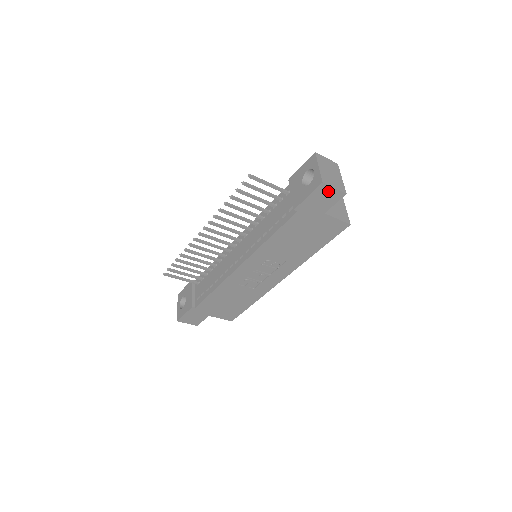
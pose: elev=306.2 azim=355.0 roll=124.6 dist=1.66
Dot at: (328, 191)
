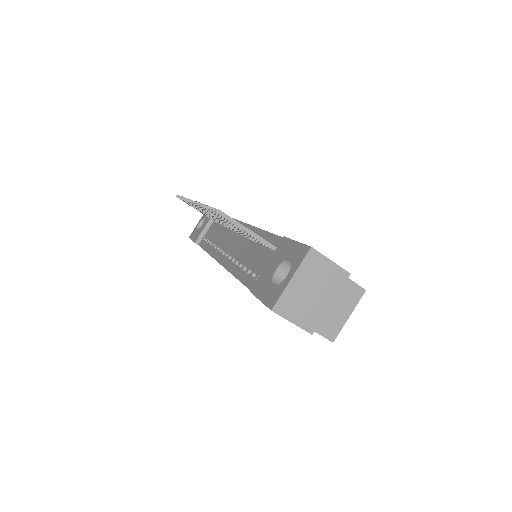
Dot at: occluded
